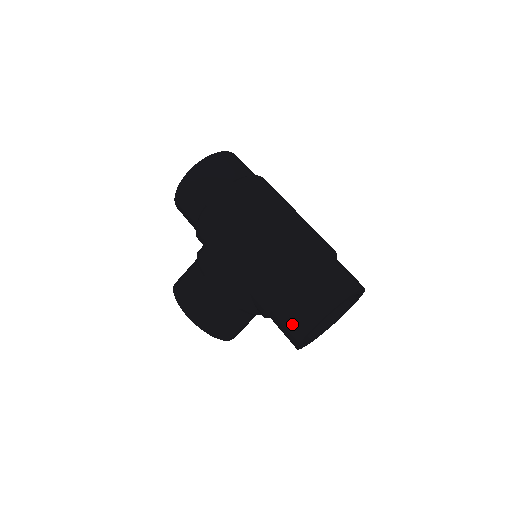
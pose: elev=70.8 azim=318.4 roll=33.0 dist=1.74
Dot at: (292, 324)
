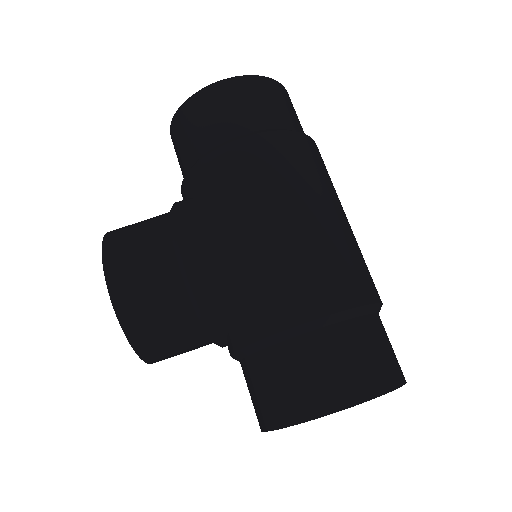
Dot at: (290, 391)
